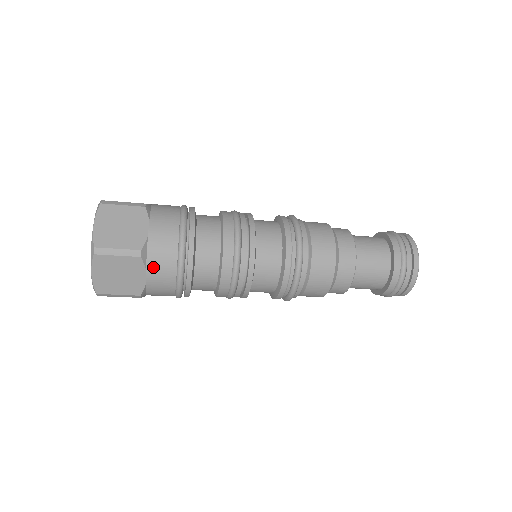
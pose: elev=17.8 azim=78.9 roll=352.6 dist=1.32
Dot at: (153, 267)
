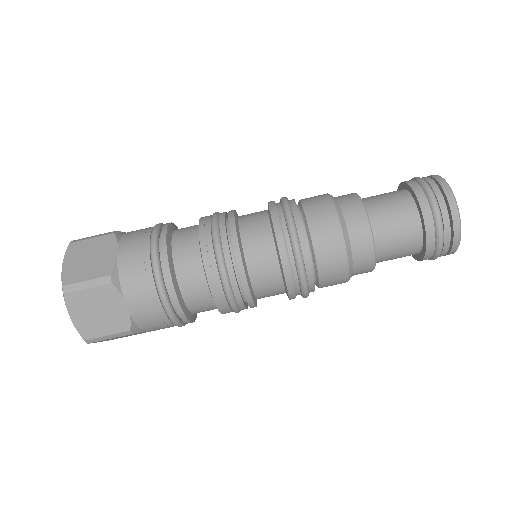
Dot at: (126, 241)
